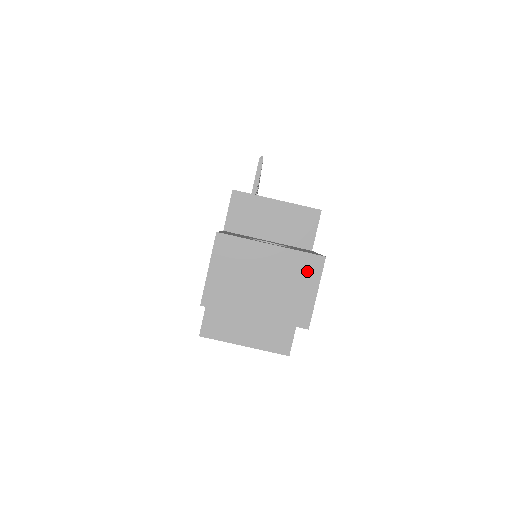
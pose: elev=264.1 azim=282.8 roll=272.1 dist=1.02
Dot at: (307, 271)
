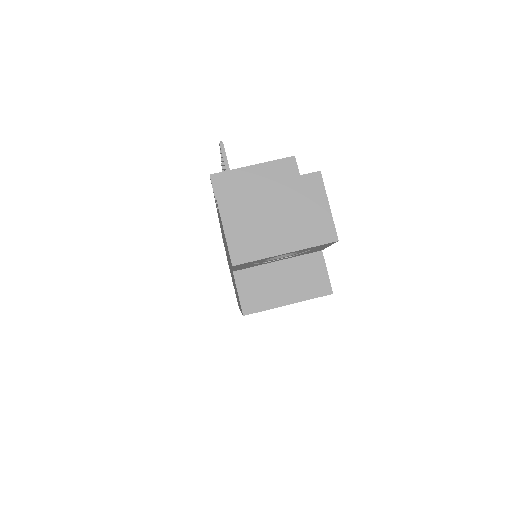
Dot at: (311, 191)
